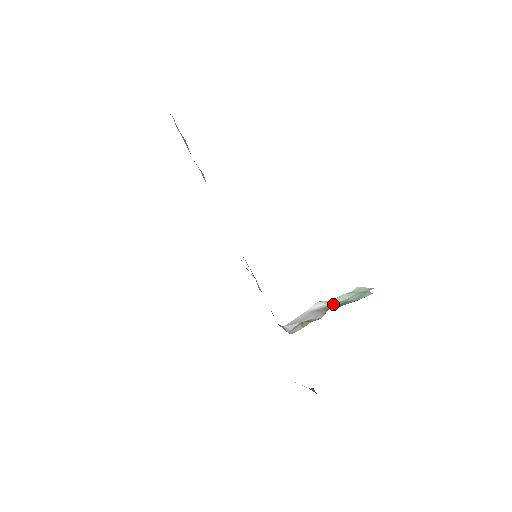
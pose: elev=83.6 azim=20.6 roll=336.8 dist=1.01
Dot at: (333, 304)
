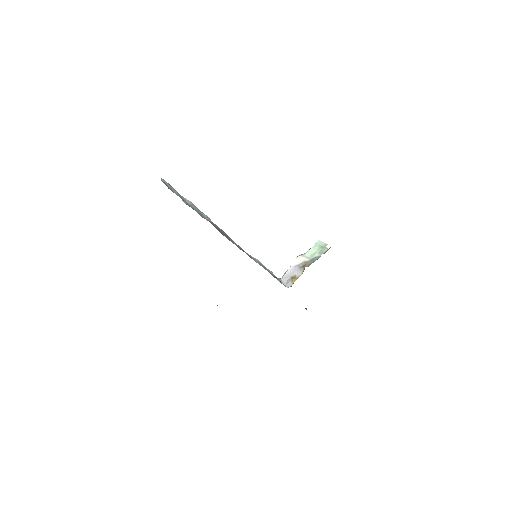
Dot at: (306, 260)
